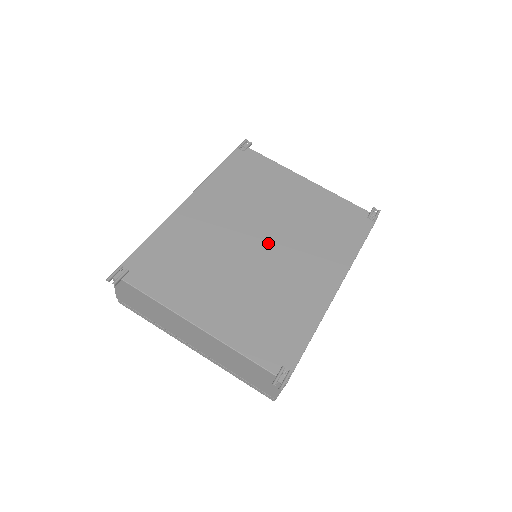
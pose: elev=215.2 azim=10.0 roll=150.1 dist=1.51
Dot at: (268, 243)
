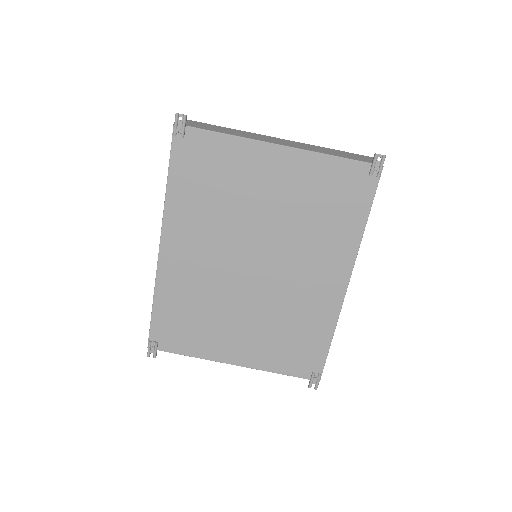
Dot at: (263, 264)
